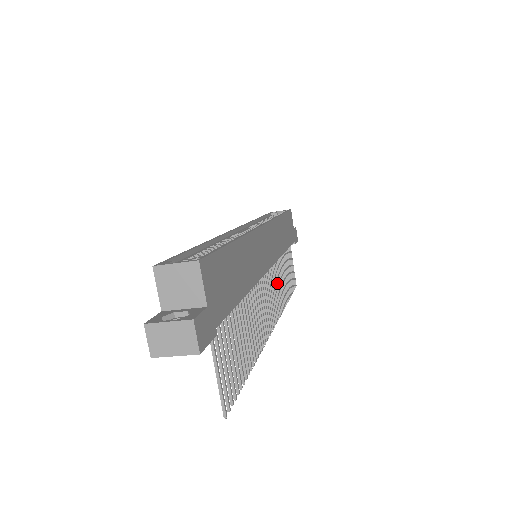
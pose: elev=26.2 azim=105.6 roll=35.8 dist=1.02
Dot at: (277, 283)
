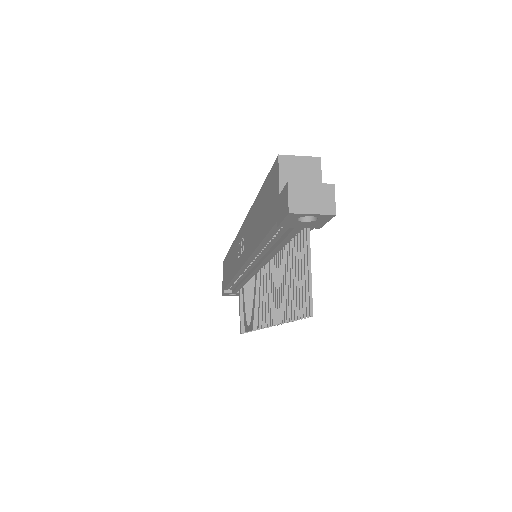
Dot at: (254, 300)
